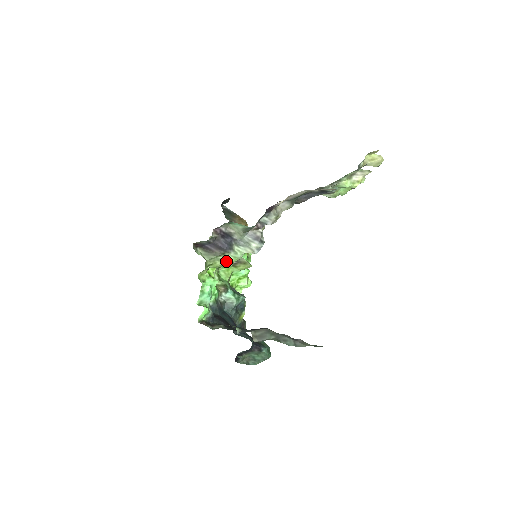
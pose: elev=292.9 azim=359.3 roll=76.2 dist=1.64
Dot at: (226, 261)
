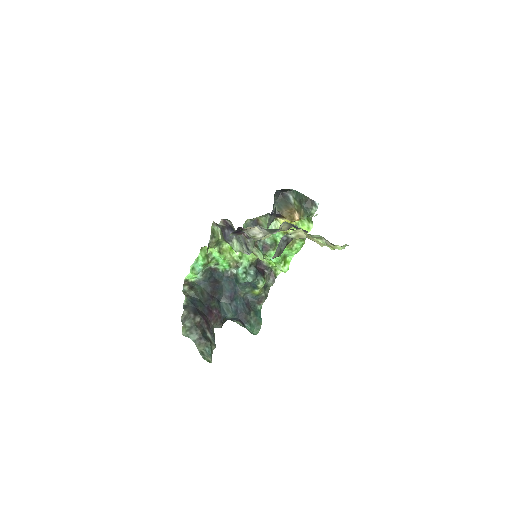
Dot at: occluded
